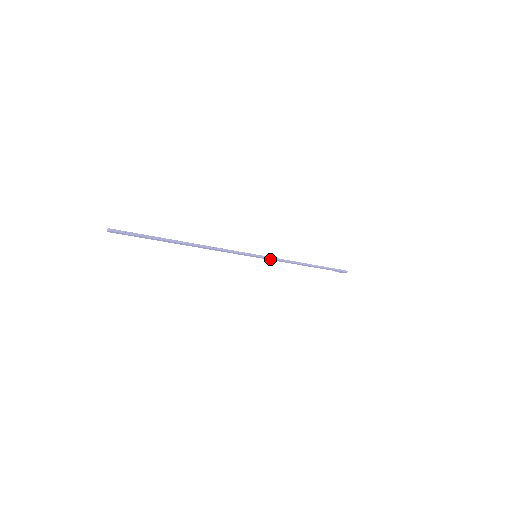
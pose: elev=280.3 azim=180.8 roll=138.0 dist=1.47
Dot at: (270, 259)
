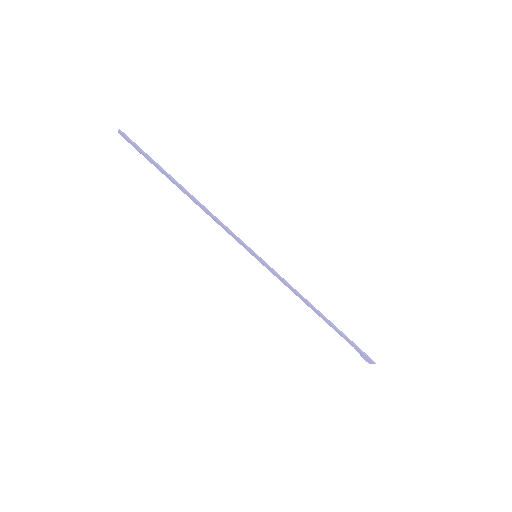
Dot at: (272, 271)
